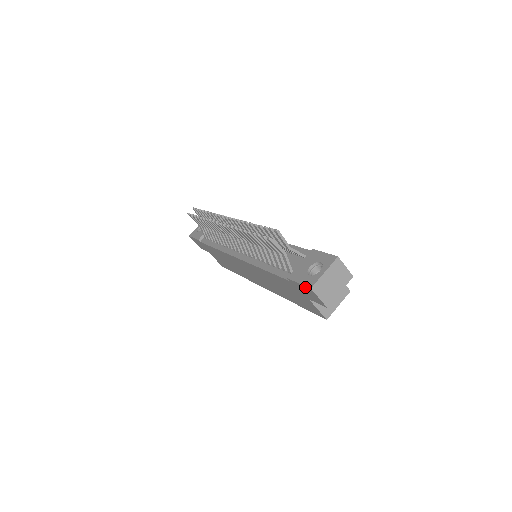
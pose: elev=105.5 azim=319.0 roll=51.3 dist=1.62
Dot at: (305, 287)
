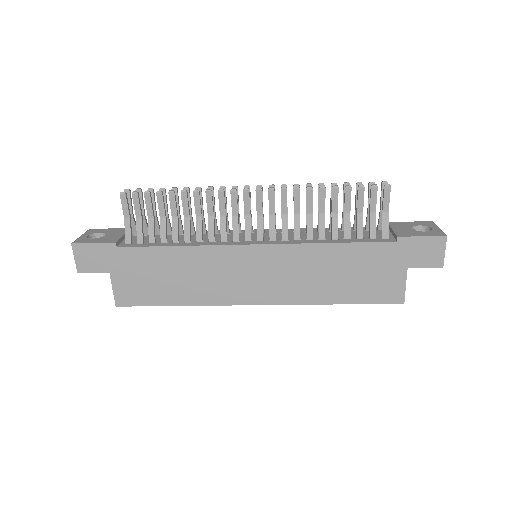
Dot at: (433, 239)
